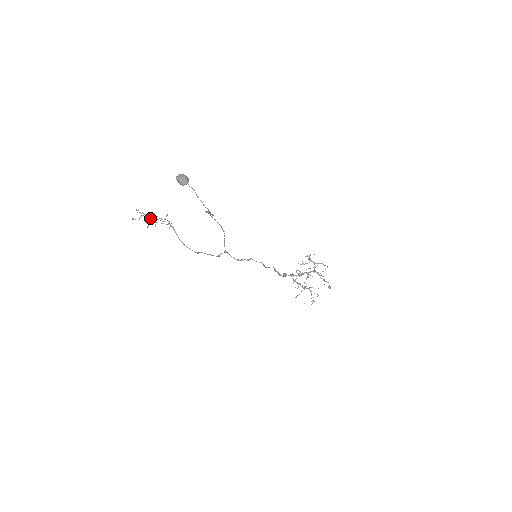
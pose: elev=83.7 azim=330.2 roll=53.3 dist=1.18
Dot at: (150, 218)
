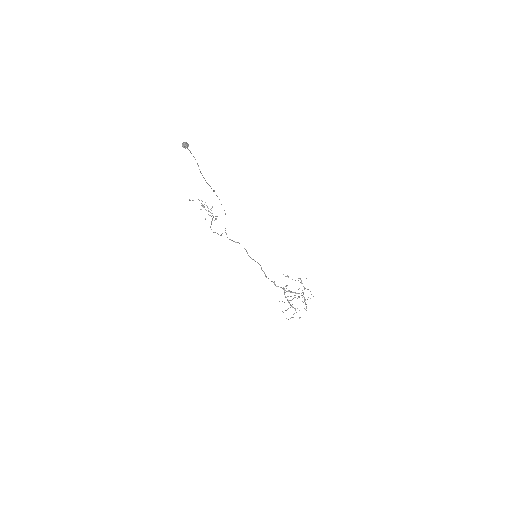
Dot at: (201, 205)
